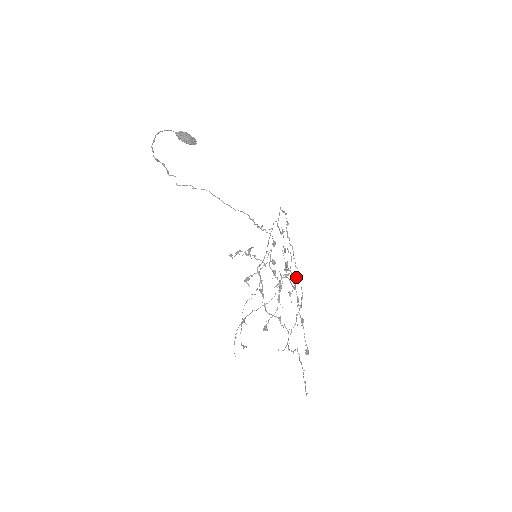
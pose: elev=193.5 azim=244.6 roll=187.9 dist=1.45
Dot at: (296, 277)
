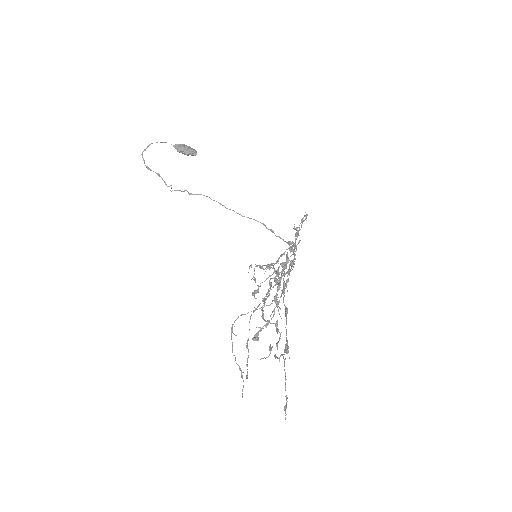
Dot at: occluded
